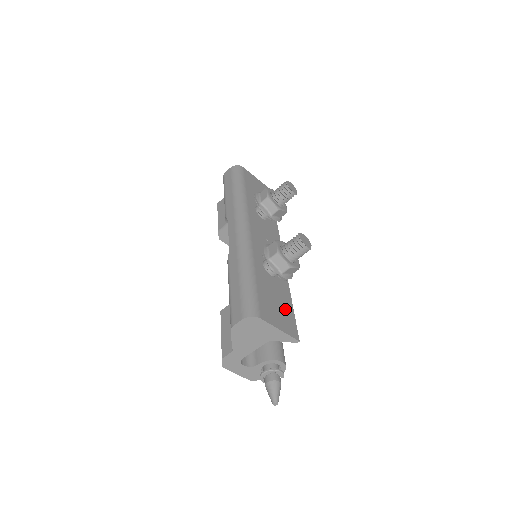
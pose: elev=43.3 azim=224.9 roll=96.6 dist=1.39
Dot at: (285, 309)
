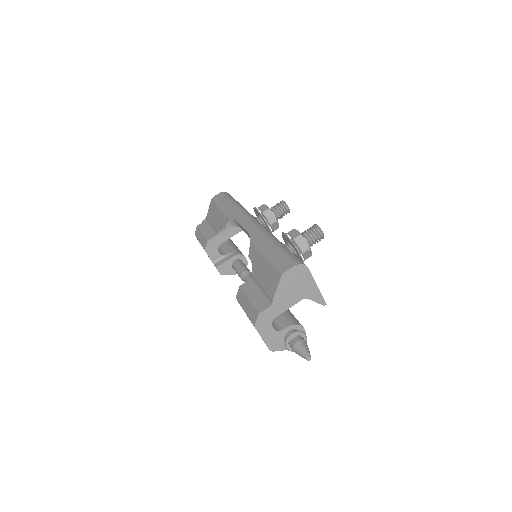
Dot at: occluded
